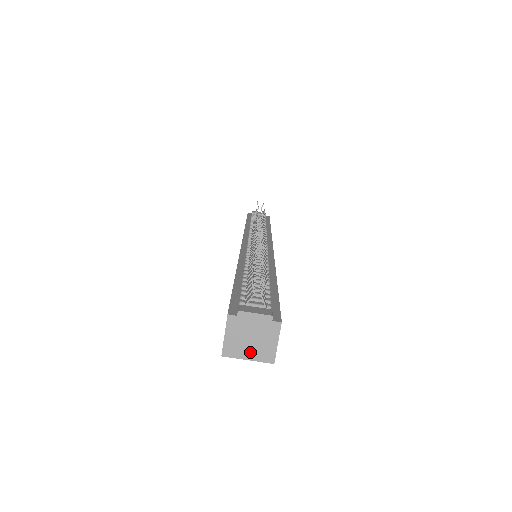
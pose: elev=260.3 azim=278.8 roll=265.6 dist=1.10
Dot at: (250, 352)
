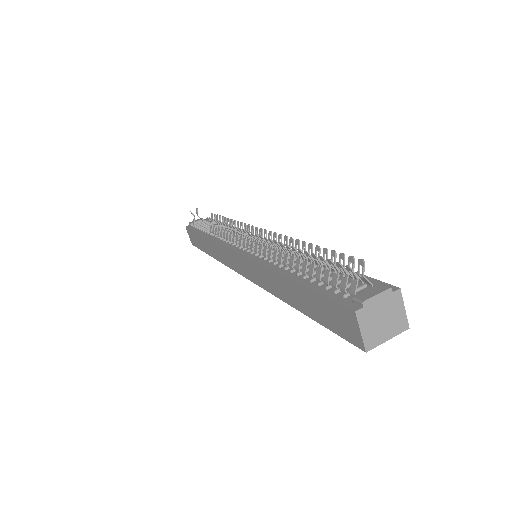
Dot at: (387, 332)
